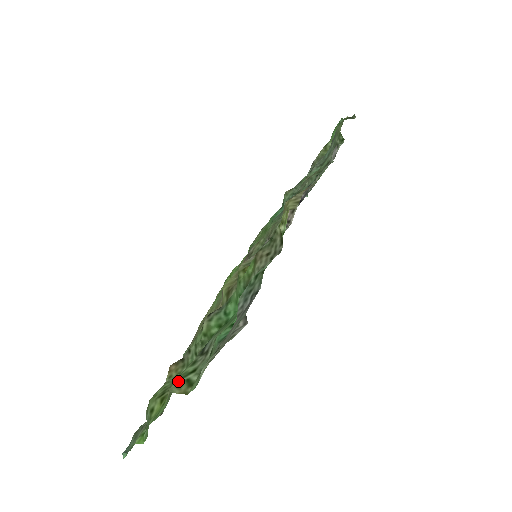
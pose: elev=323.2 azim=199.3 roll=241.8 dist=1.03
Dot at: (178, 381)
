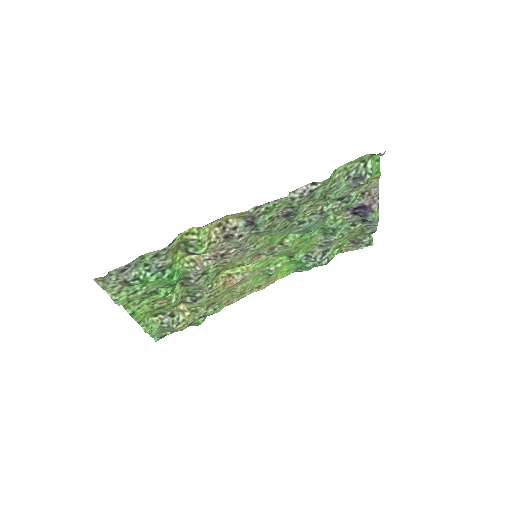
Dot at: occluded
